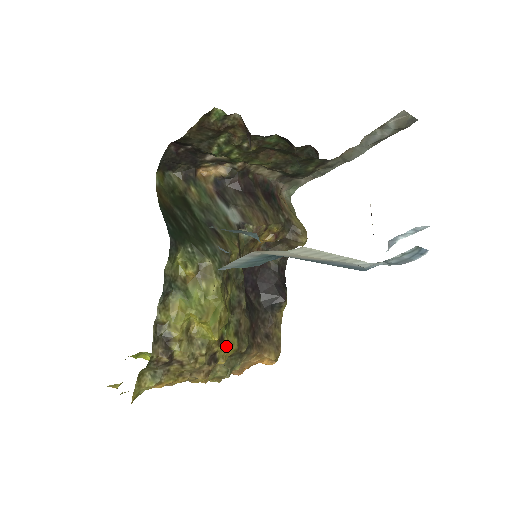
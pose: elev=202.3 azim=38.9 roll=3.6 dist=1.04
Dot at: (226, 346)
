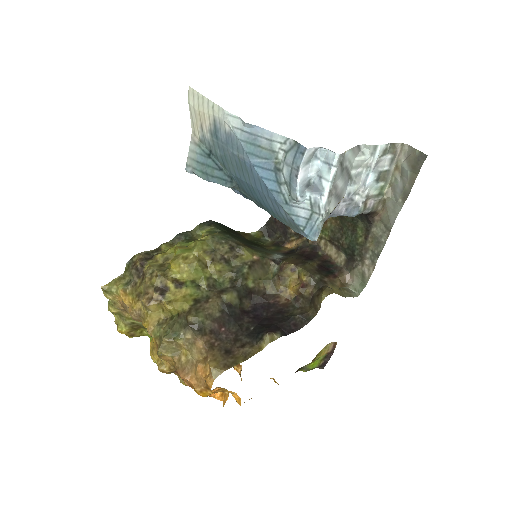
Dot at: (180, 297)
